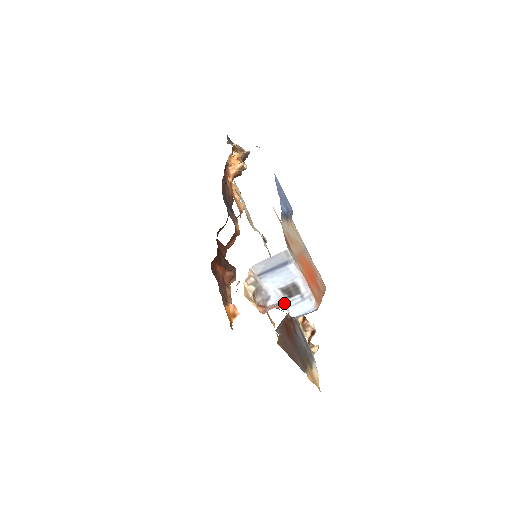
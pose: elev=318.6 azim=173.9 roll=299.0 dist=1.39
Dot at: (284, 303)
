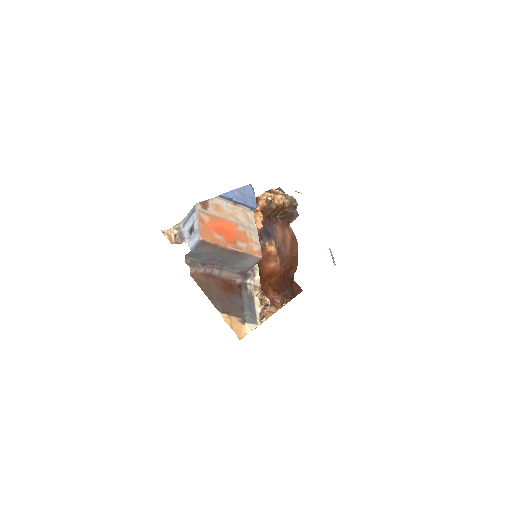
Dot at: (186, 238)
